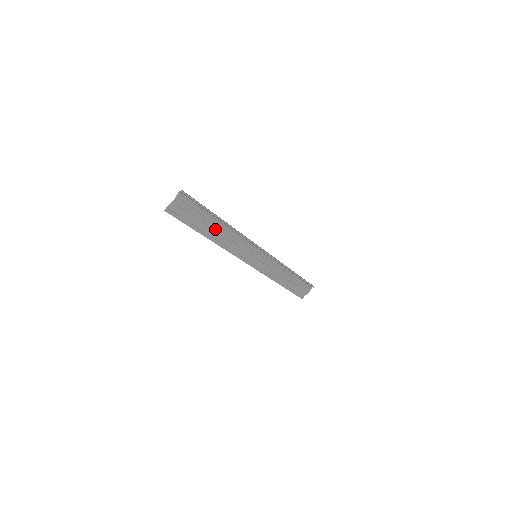
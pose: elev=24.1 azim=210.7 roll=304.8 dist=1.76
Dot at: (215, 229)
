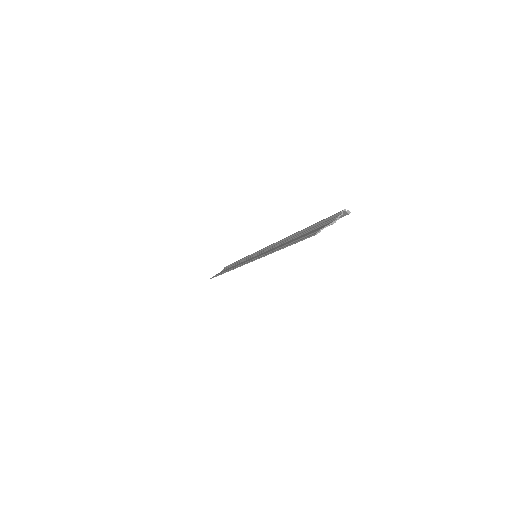
Dot at: occluded
